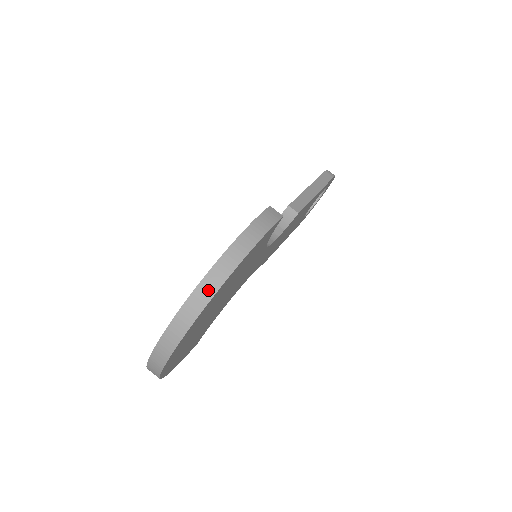
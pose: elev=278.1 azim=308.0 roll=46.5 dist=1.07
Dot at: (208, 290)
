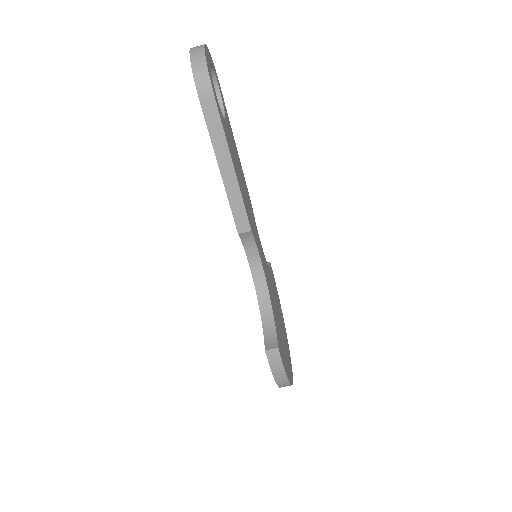
Dot at: occluded
